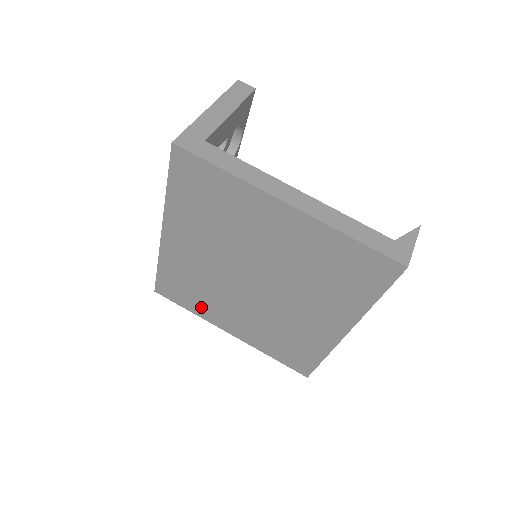
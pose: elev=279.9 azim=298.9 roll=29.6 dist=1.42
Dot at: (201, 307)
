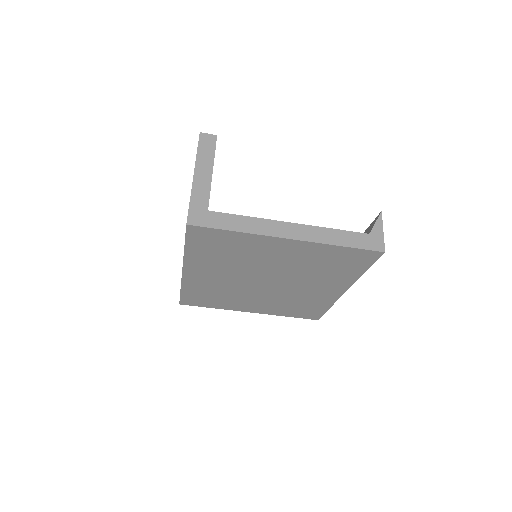
Dot at: (223, 304)
